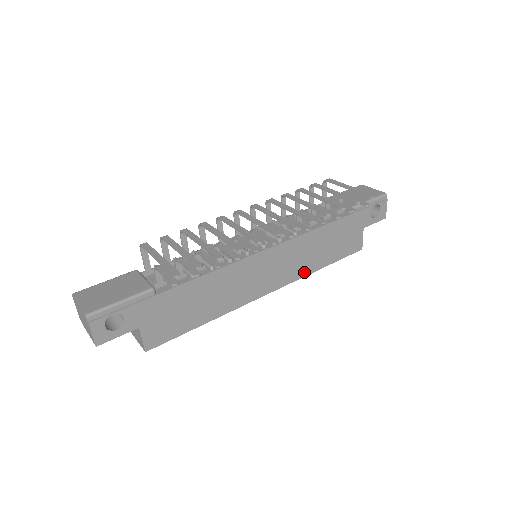
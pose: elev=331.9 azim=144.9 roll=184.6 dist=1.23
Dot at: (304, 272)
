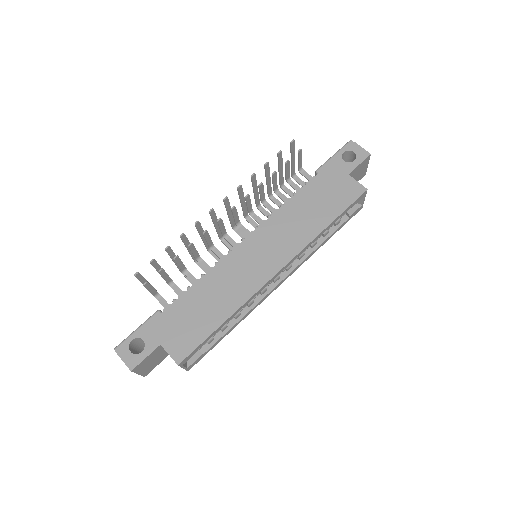
Dot at: (307, 239)
